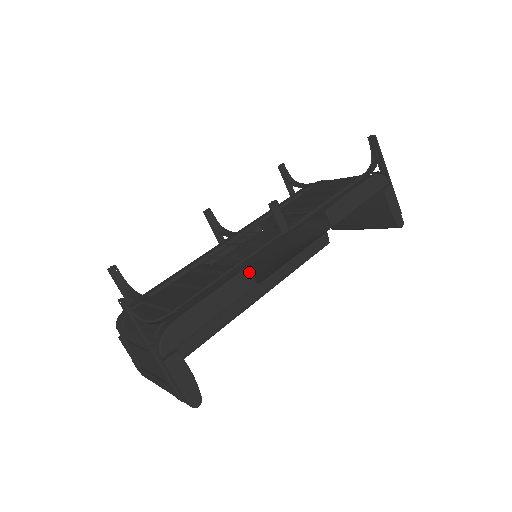
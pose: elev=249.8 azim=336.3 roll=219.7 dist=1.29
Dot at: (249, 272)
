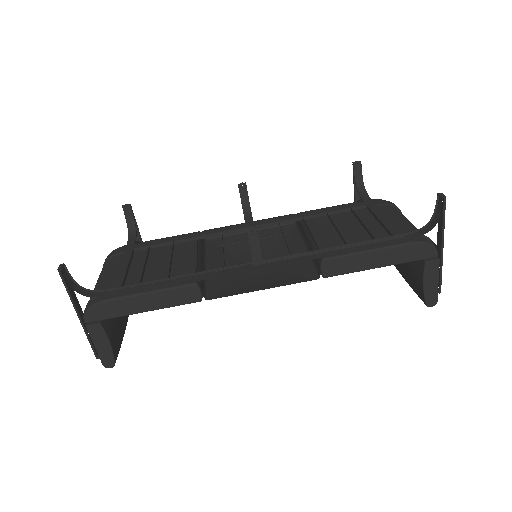
Dot at: (196, 288)
